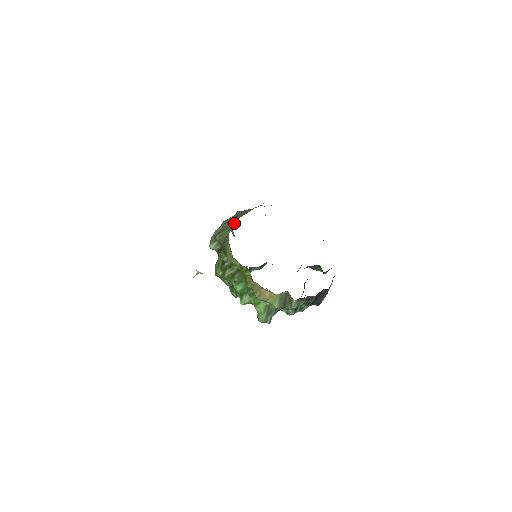
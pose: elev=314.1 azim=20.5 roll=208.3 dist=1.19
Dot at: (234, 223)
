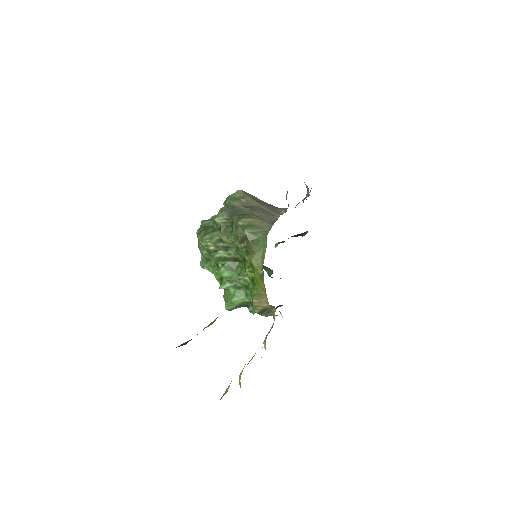
Dot at: (267, 227)
